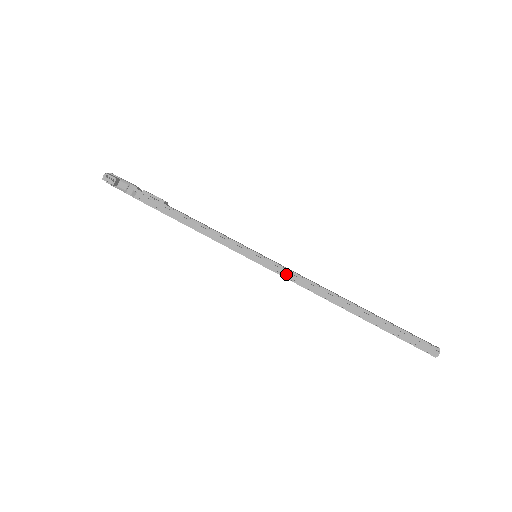
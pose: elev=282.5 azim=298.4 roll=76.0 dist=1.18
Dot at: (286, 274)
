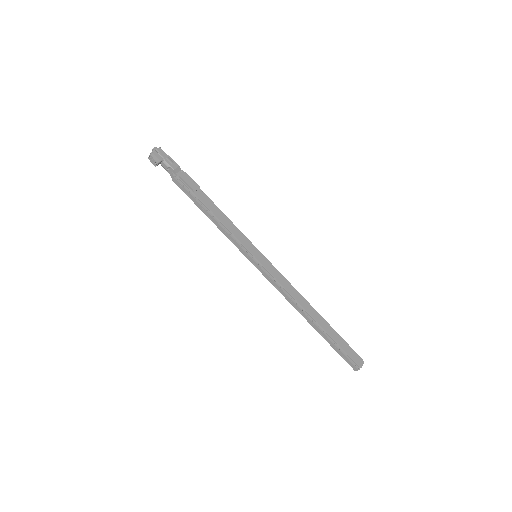
Dot at: (271, 281)
